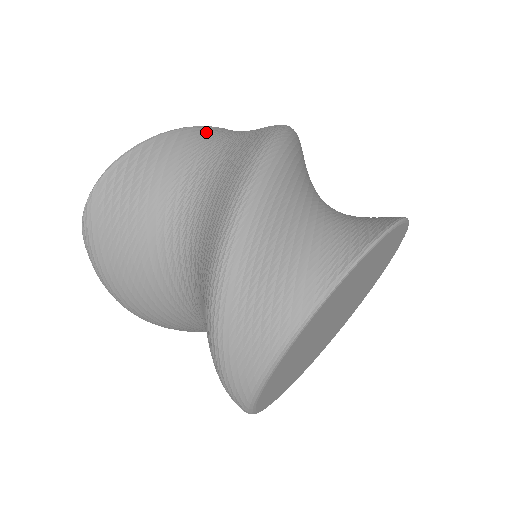
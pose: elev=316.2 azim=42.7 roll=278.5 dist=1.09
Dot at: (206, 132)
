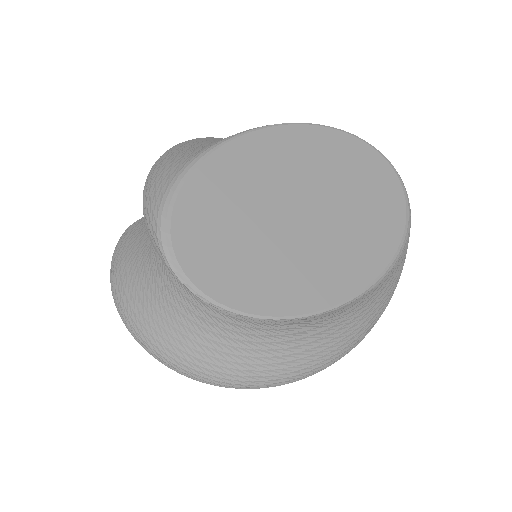
Dot at: occluded
